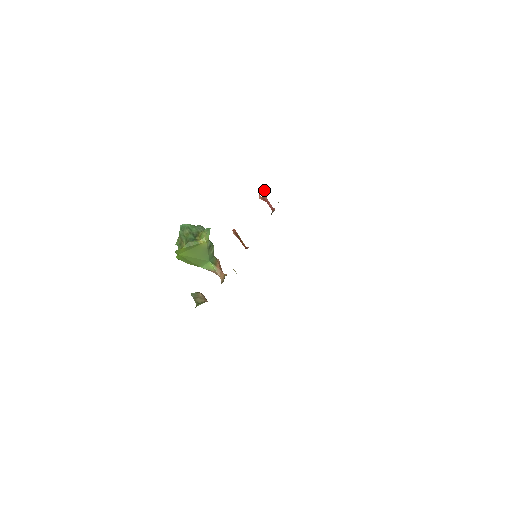
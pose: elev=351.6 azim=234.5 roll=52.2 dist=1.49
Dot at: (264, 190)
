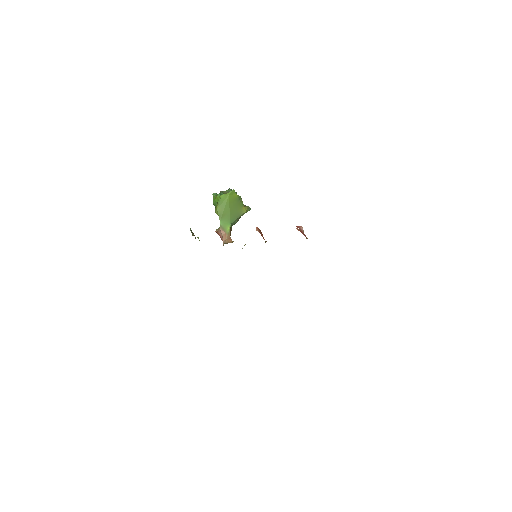
Dot at: occluded
